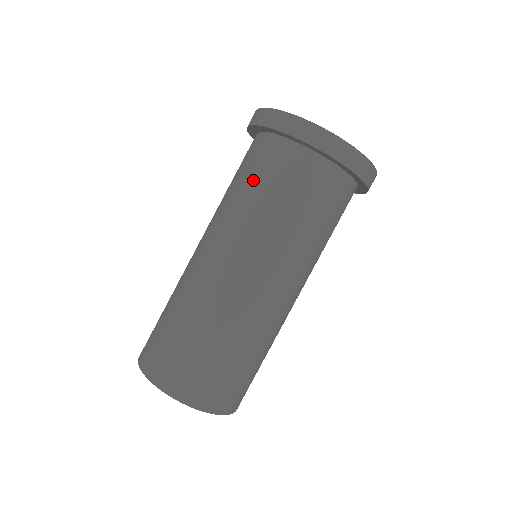
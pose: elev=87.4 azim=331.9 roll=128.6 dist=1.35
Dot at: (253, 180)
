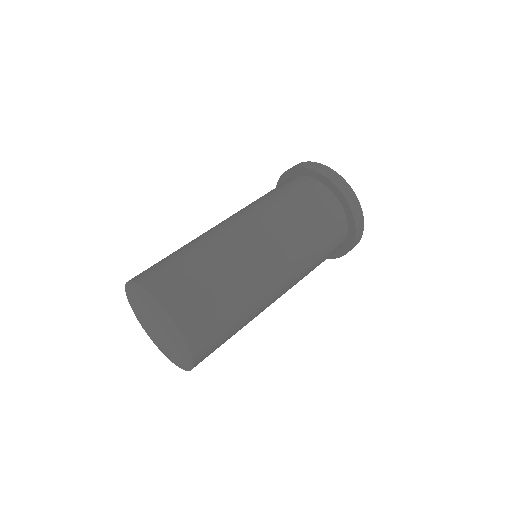
Dot at: (303, 204)
